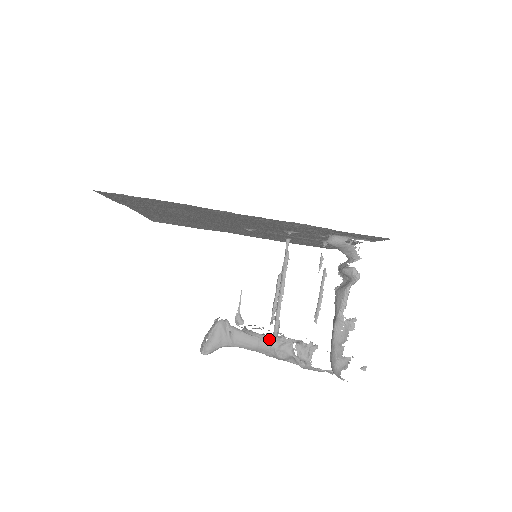
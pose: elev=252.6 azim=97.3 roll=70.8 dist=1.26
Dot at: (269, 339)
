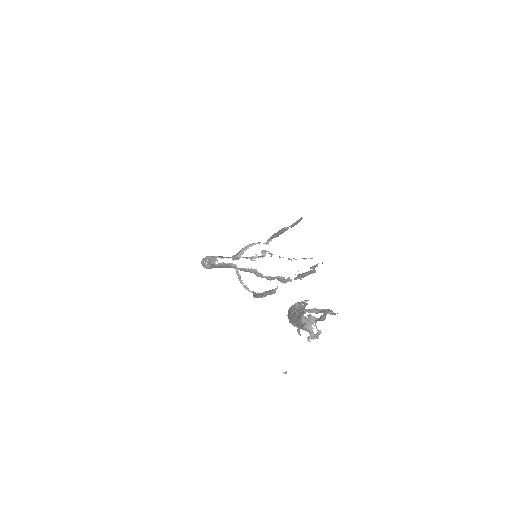
Dot at: occluded
